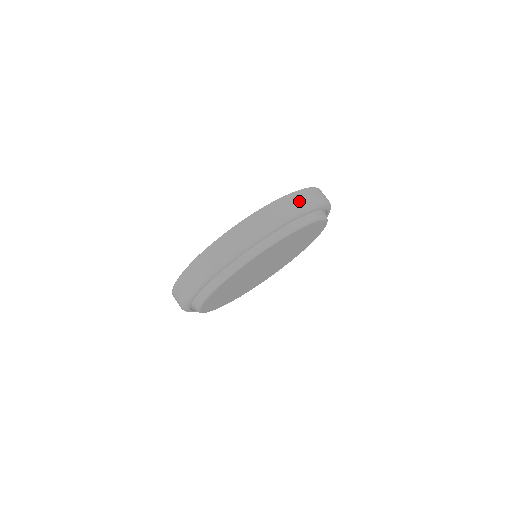
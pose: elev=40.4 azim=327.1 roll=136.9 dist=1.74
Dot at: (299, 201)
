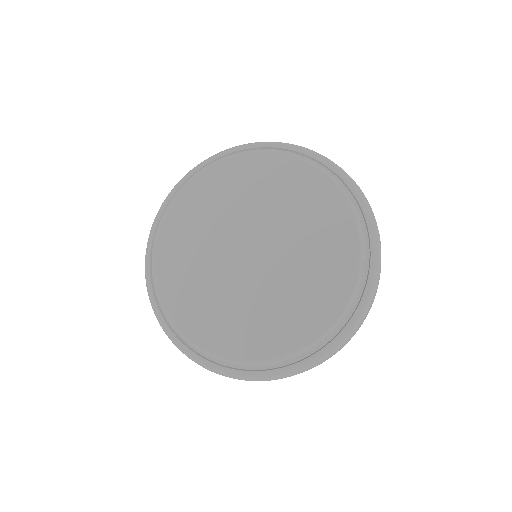
Dot at: occluded
